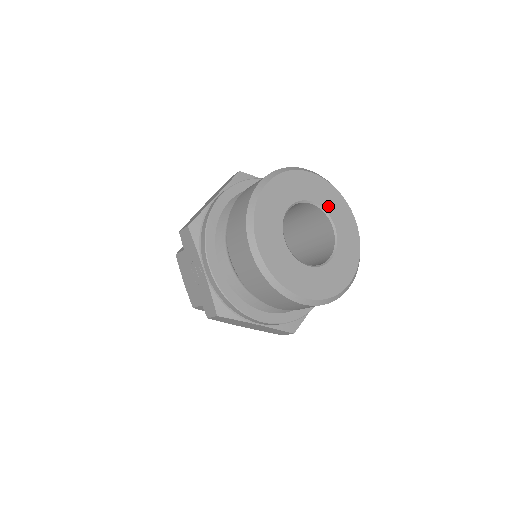
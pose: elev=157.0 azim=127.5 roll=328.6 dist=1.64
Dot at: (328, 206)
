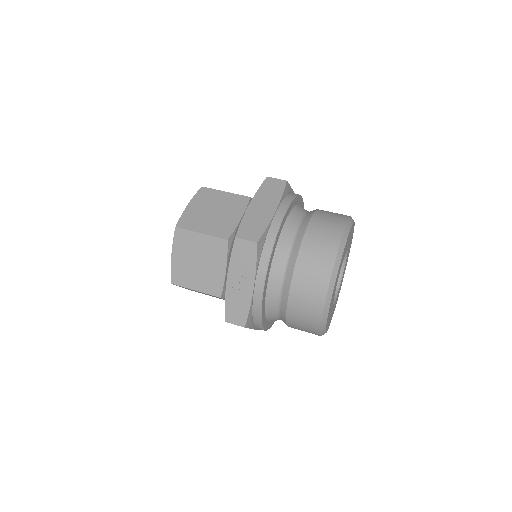
Dot at: (348, 251)
